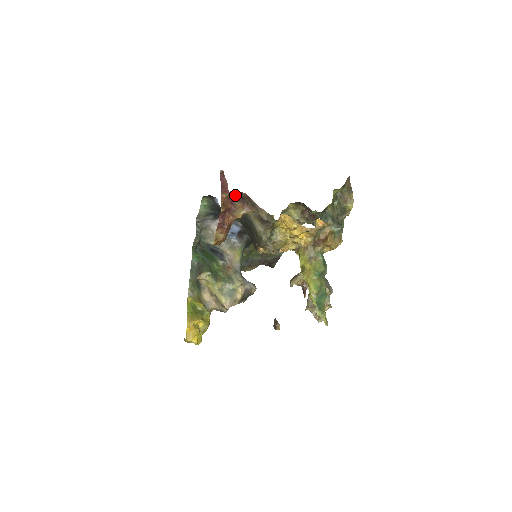
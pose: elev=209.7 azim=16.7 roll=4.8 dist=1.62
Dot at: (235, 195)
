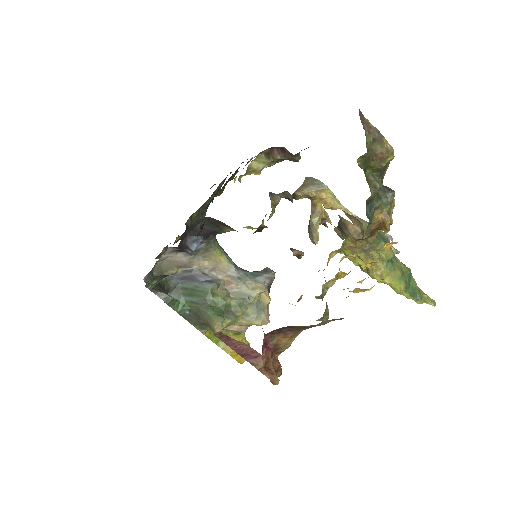
Dot at: occluded
